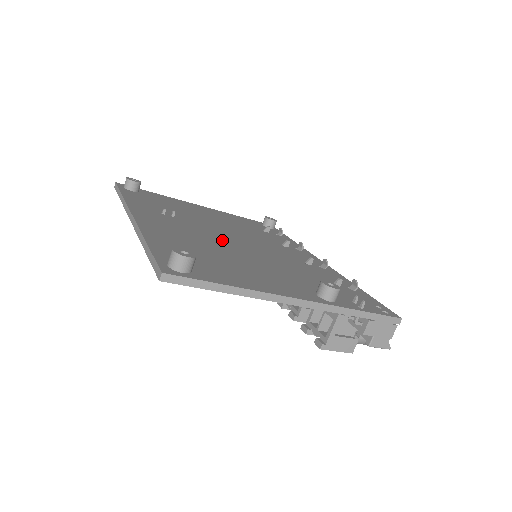
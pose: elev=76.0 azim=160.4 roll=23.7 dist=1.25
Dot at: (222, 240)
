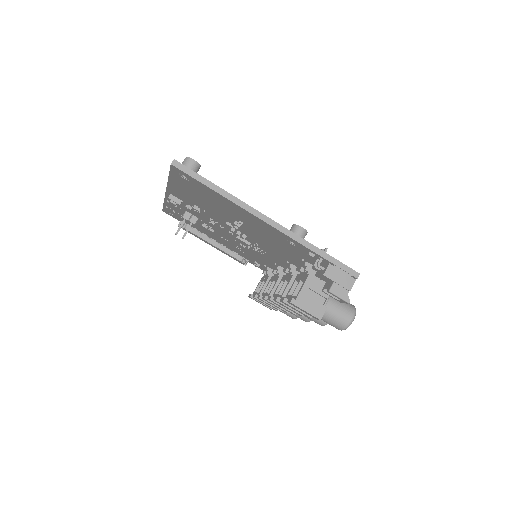
Dot at: occluded
